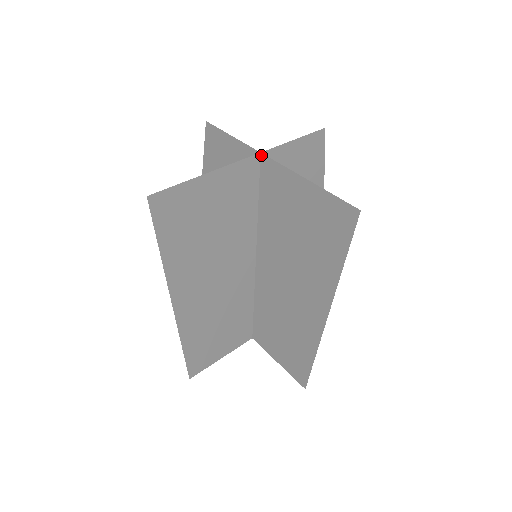
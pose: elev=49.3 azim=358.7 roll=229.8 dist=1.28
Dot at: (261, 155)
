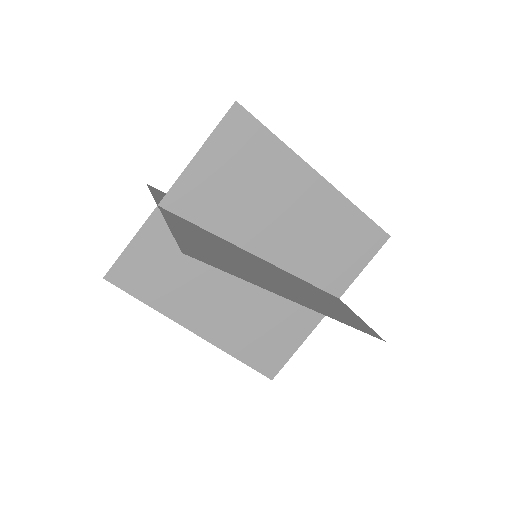
Dot at: (179, 180)
